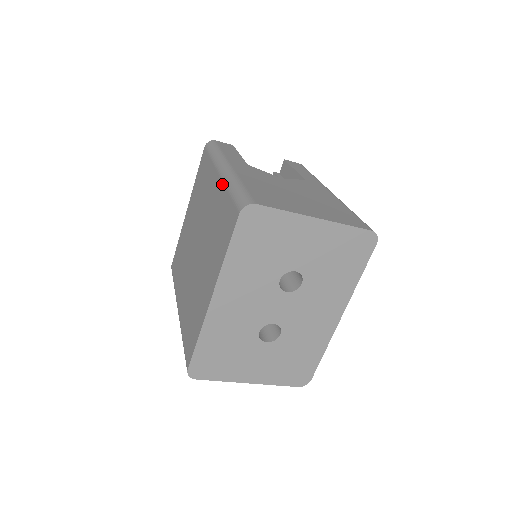
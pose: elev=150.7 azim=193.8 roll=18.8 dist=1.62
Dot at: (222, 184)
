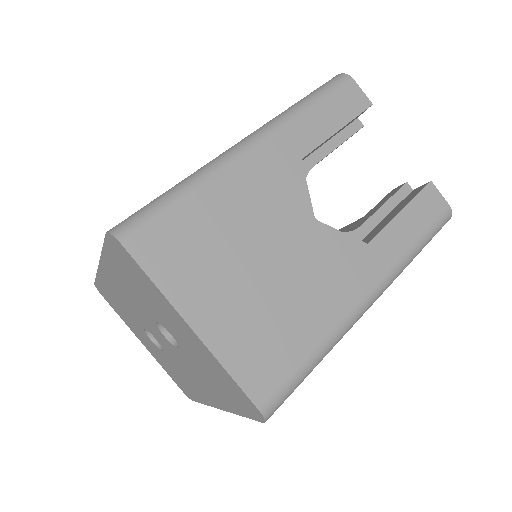
Dot at: (207, 163)
